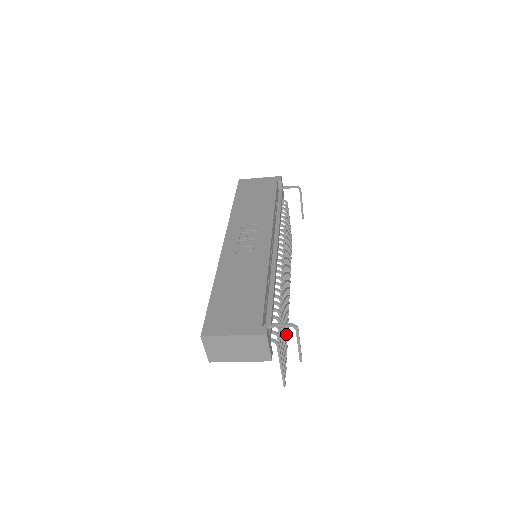
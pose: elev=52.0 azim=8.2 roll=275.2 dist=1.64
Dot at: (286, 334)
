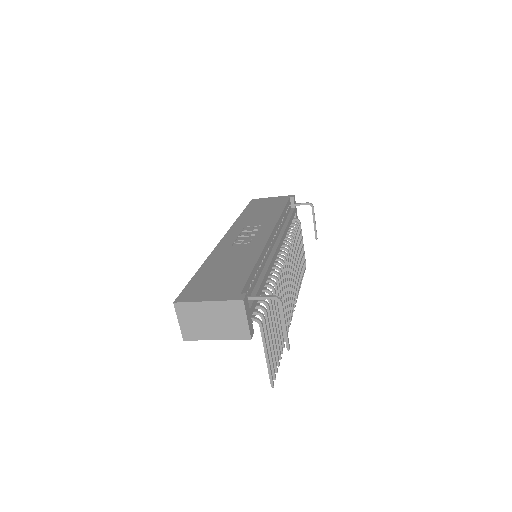
Dot at: (282, 337)
